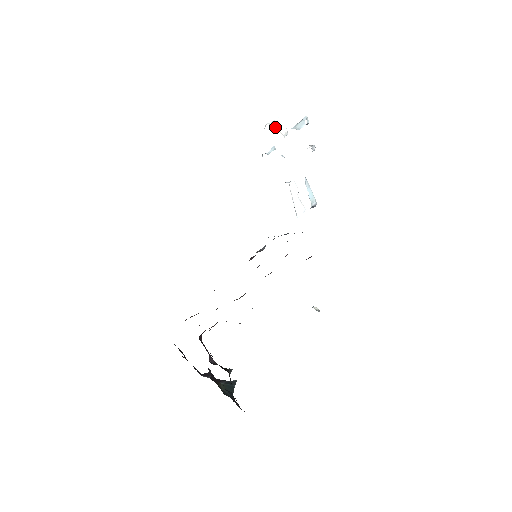
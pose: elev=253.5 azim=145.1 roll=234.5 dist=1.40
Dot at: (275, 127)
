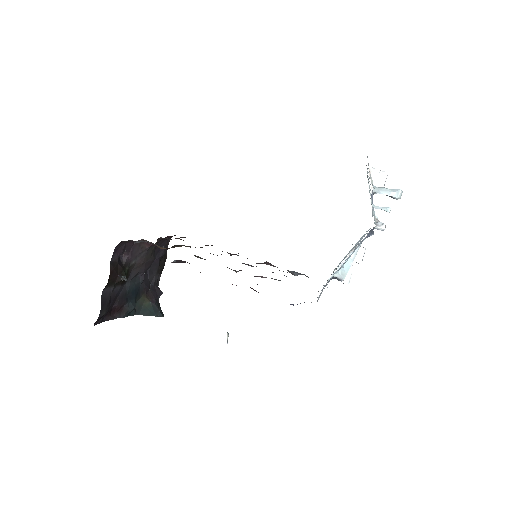
Dot at: (373, 175)
